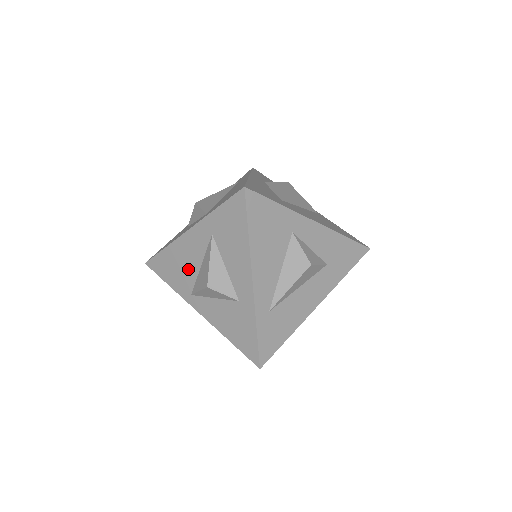
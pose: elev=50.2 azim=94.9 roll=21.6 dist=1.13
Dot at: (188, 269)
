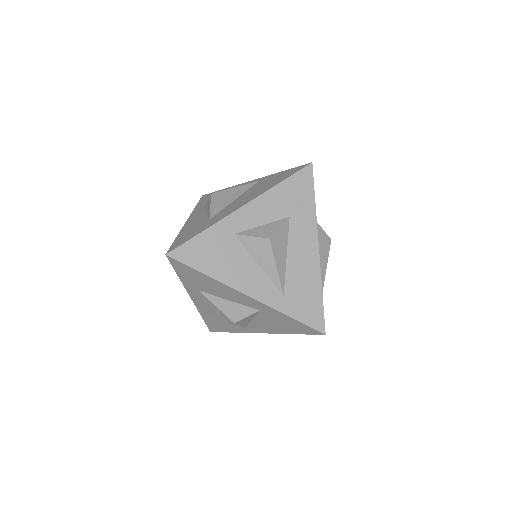
Dot at: (223, 317)
